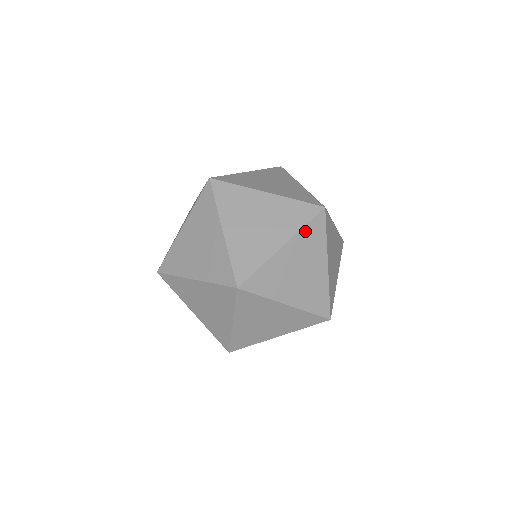
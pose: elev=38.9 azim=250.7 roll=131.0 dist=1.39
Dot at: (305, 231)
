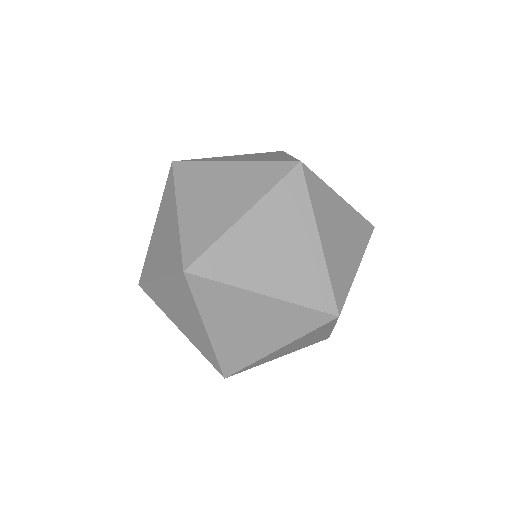
Dot at: occluded
